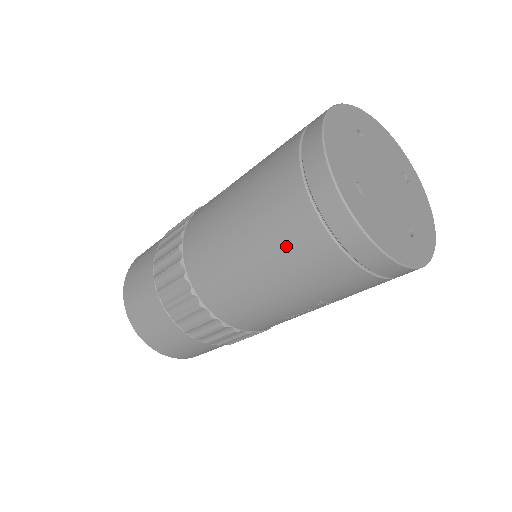
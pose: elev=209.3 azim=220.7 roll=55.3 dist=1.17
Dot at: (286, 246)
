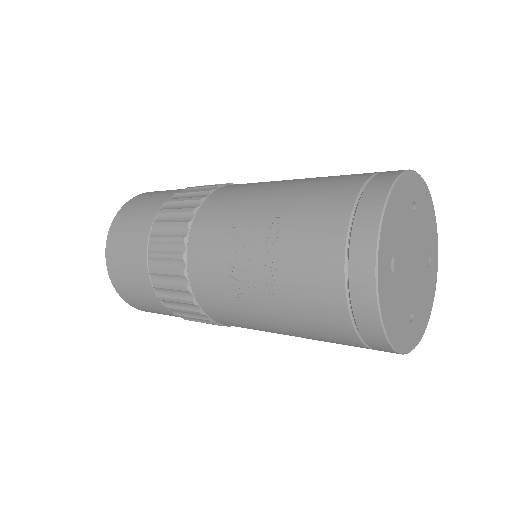
Dot at: occluded
